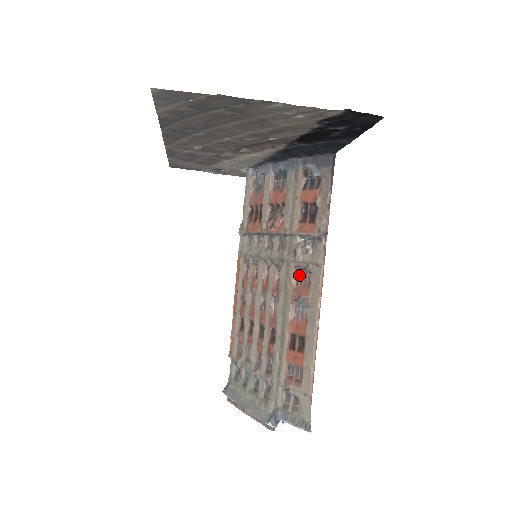
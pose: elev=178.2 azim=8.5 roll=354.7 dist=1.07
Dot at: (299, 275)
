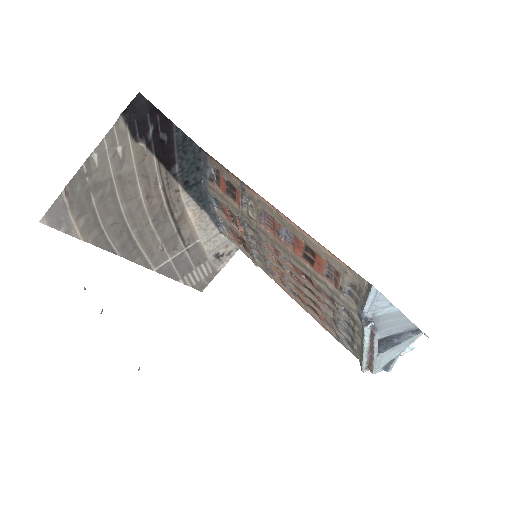
Dot at: (266, 223)
